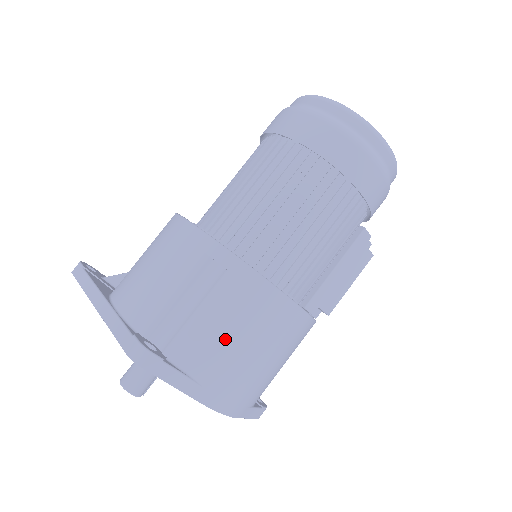
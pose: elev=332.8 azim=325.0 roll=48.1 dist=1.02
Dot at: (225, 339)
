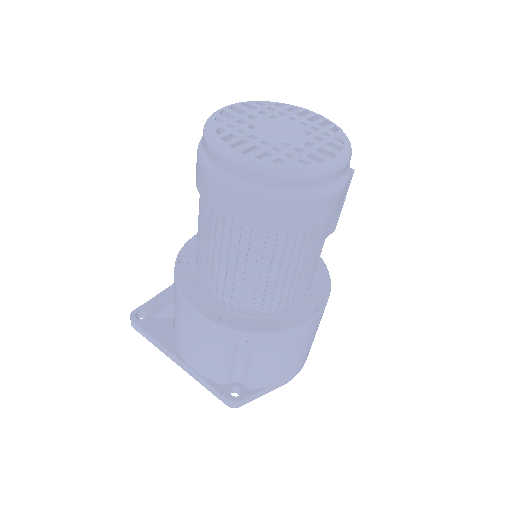
Dot at: (278, 364)
